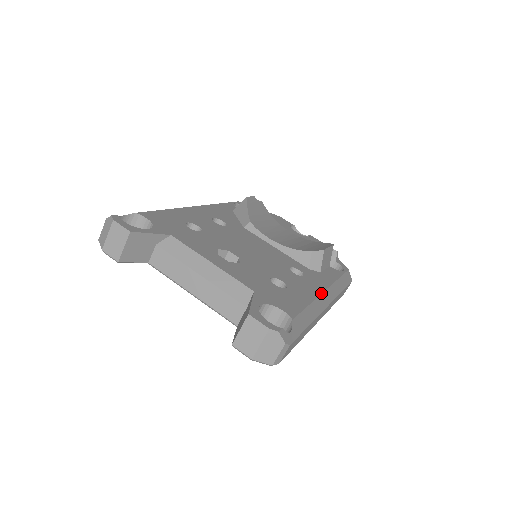
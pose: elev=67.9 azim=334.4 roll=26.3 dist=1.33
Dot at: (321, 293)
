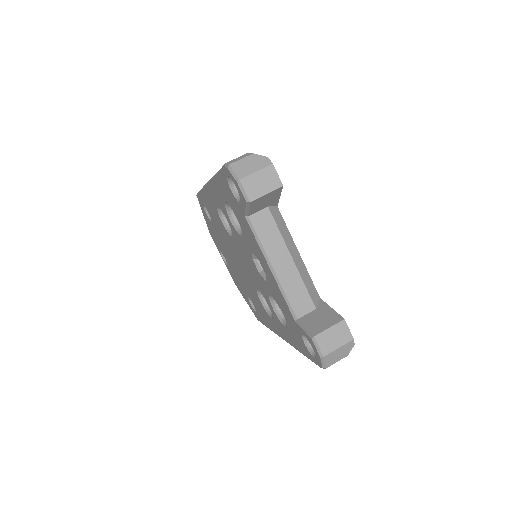
Dot at: occluded
